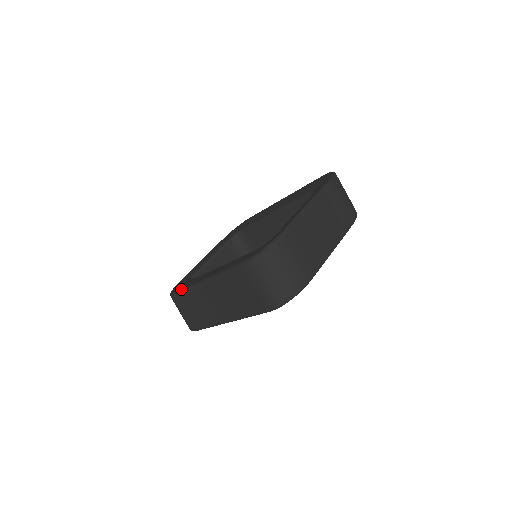
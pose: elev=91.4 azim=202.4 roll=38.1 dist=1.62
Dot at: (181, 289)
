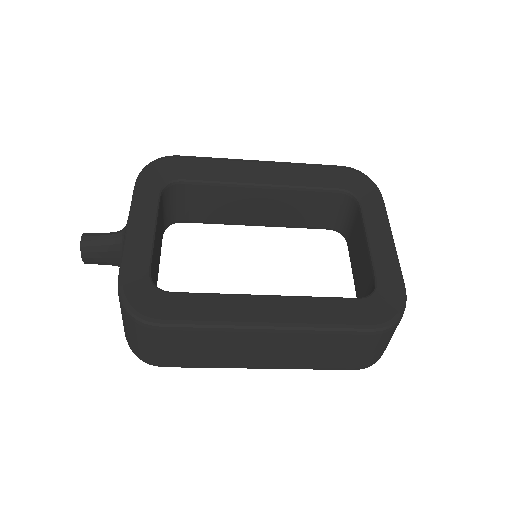
Dot at: (191, 323)
